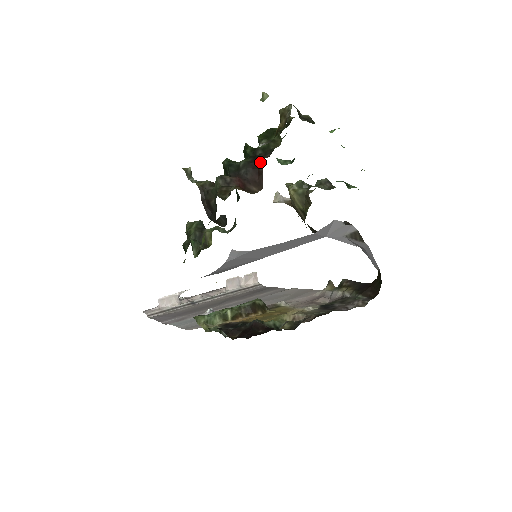
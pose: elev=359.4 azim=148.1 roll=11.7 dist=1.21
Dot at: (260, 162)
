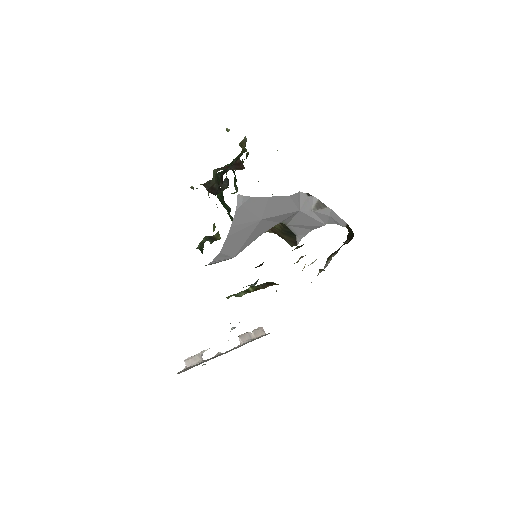
Dot at: (238, 160)
